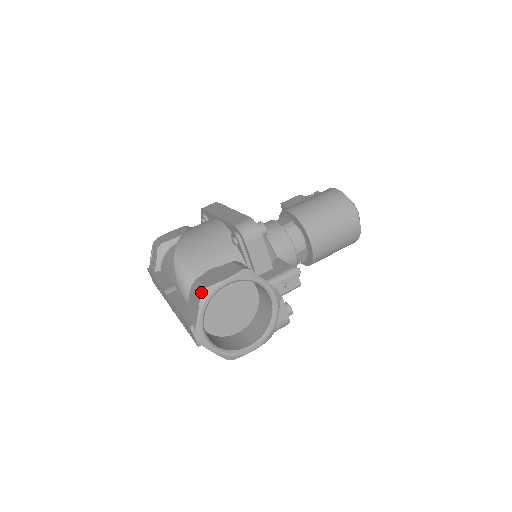
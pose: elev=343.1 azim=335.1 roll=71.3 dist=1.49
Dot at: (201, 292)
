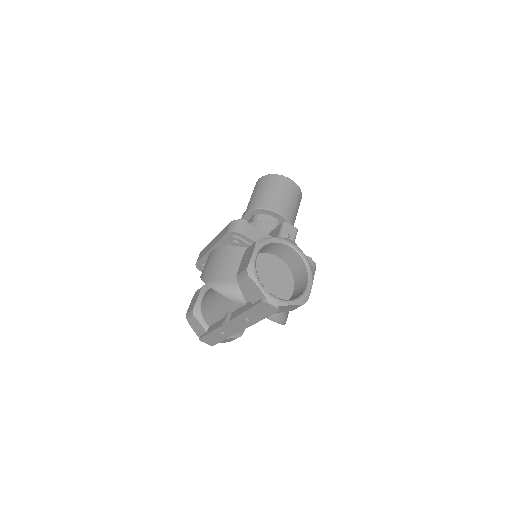
Dot at: (247, 273)
